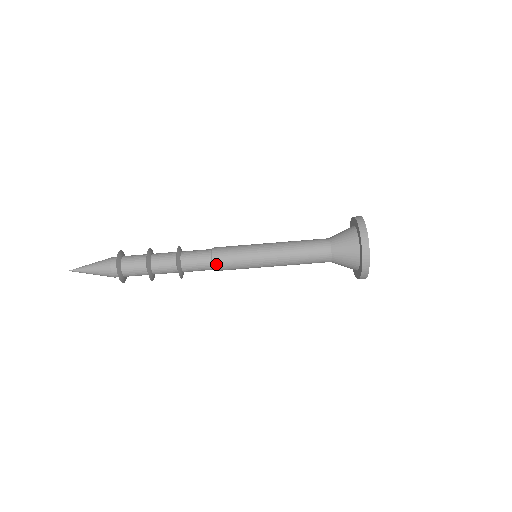
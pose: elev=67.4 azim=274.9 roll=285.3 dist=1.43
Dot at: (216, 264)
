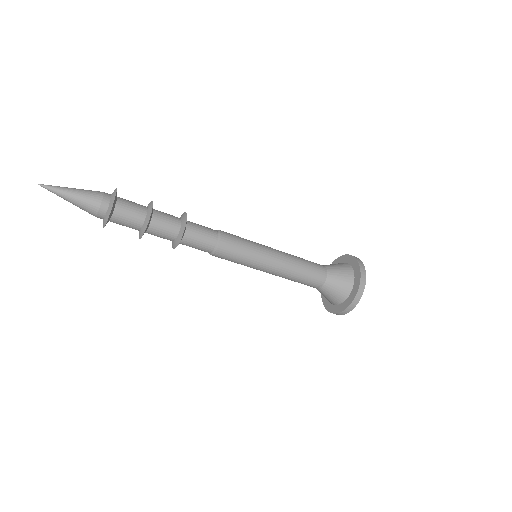
Dot at: (213, 255)
